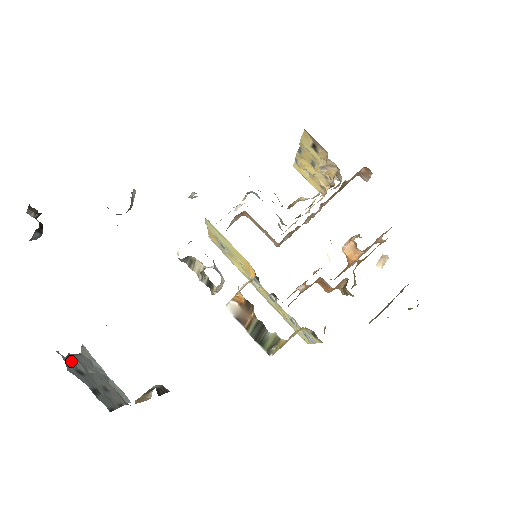
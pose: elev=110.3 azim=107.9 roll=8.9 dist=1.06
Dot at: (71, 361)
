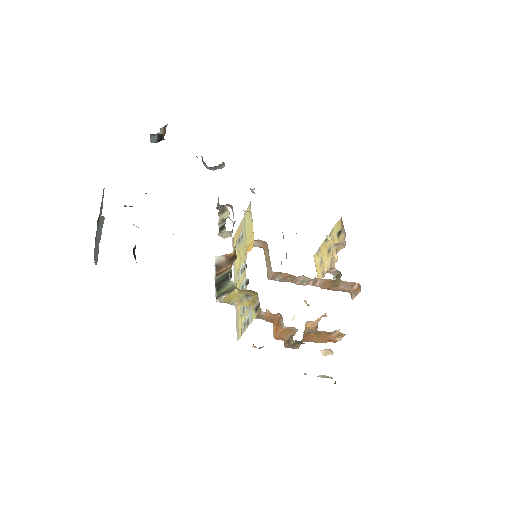
Dot at: occluded
